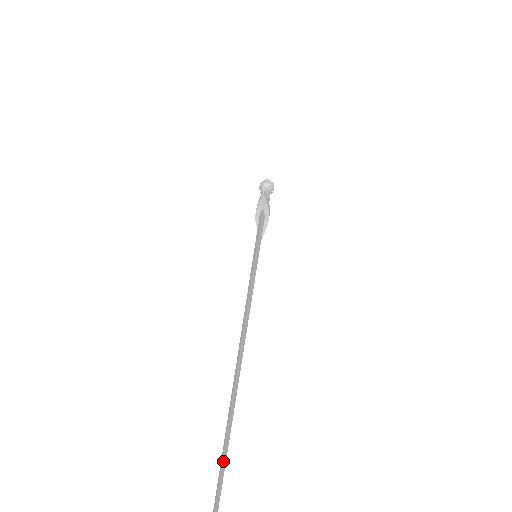
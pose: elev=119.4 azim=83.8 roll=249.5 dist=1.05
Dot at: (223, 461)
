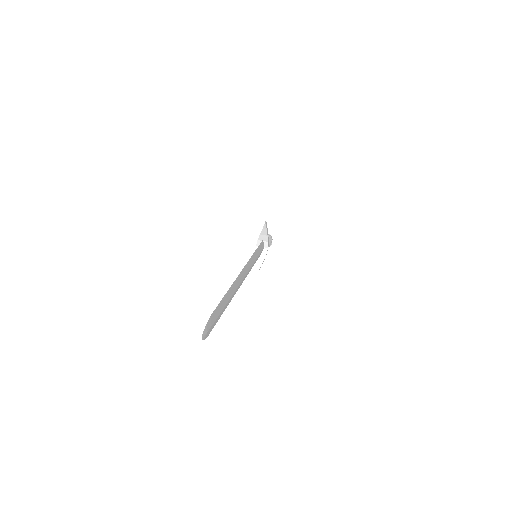
Dot at: (224, 298)
